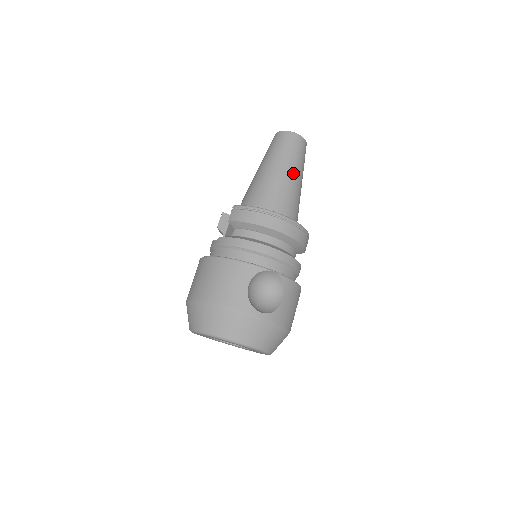
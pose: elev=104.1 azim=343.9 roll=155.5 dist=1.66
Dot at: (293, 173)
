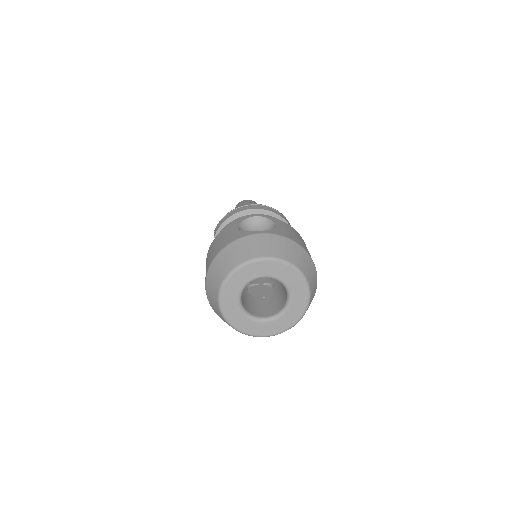
Dot at: occluded
